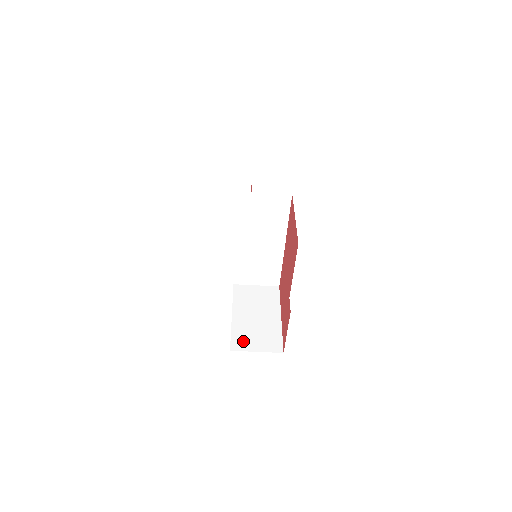
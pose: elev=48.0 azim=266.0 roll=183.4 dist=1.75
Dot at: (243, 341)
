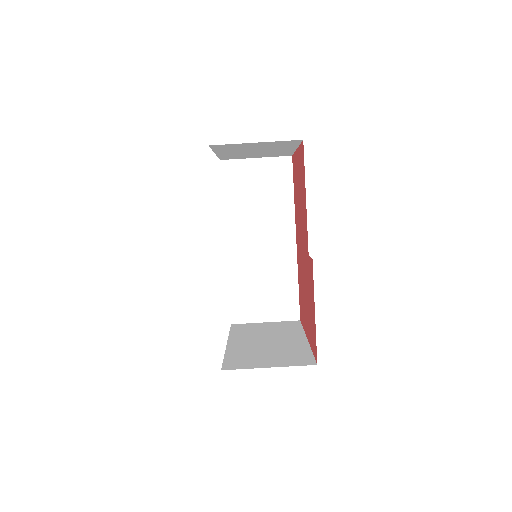
Dot at: (244, 361)
